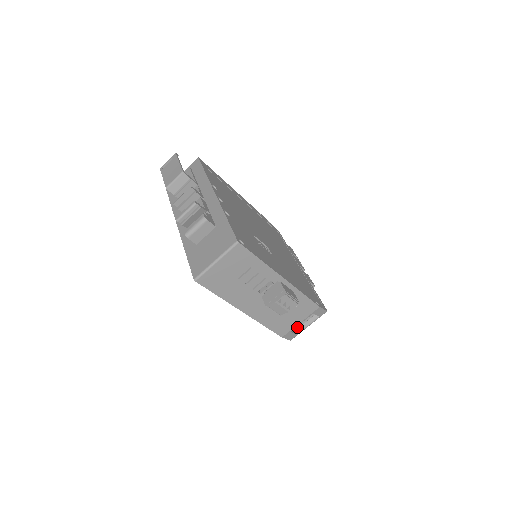
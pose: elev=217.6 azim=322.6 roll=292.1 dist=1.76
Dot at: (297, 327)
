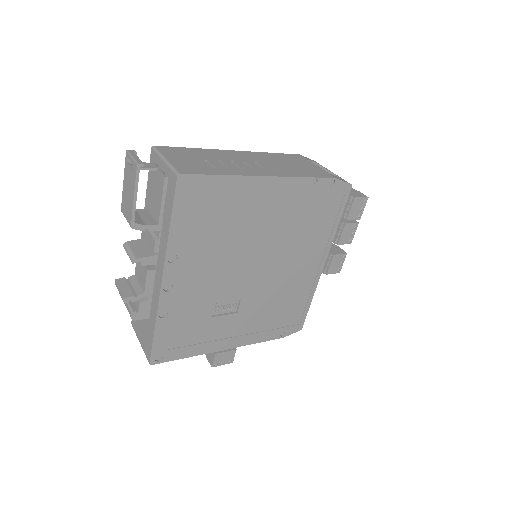
Dot at: occluded
